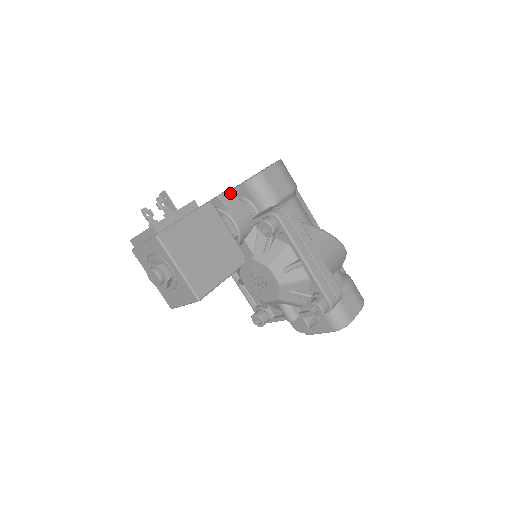
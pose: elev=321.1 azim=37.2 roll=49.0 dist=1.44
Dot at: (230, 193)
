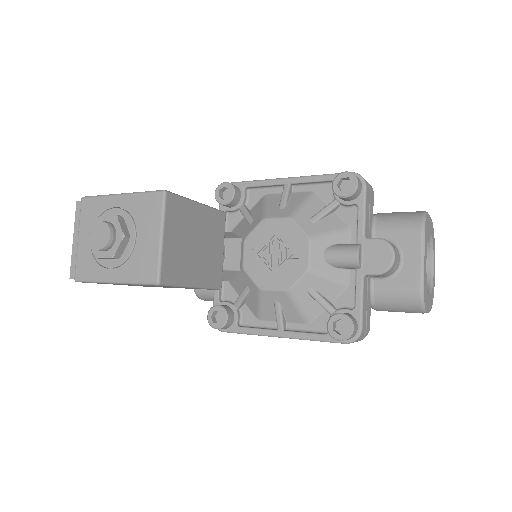
Dot at: occluded
